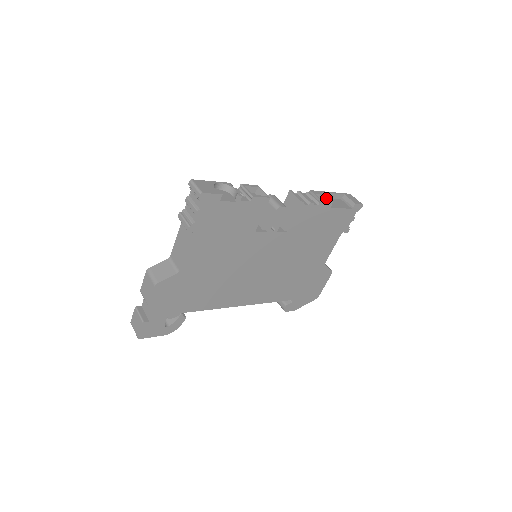
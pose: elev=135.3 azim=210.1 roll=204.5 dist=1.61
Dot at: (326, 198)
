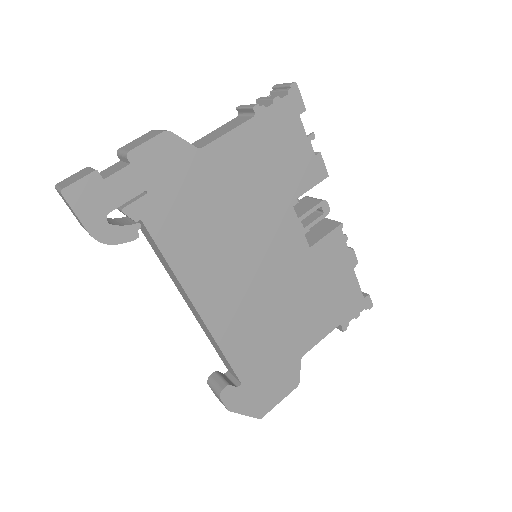
Dot at: occluded
